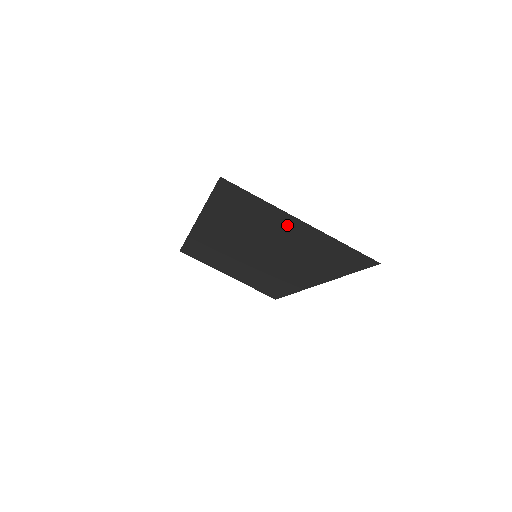
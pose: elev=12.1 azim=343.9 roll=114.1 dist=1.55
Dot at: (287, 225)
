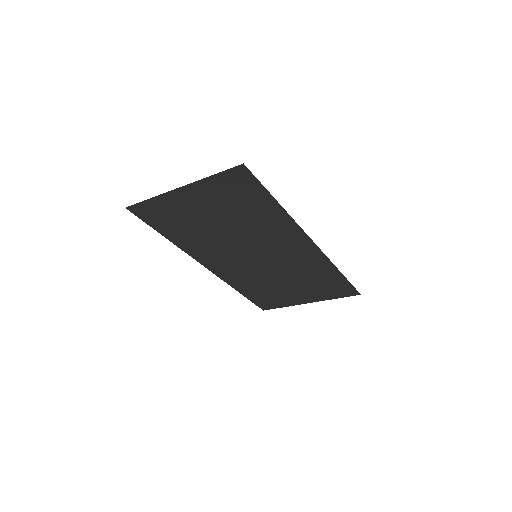
Dot at: (189, 202)
